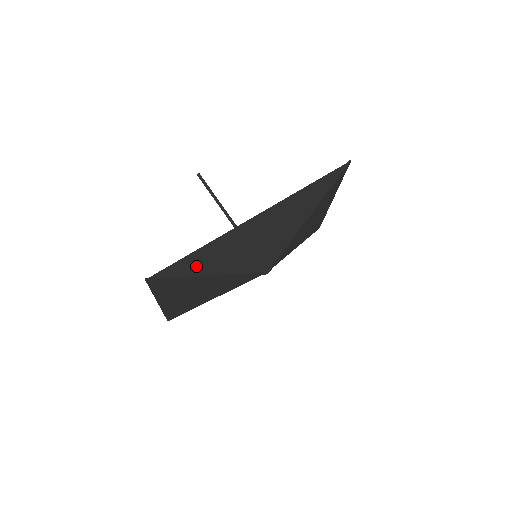
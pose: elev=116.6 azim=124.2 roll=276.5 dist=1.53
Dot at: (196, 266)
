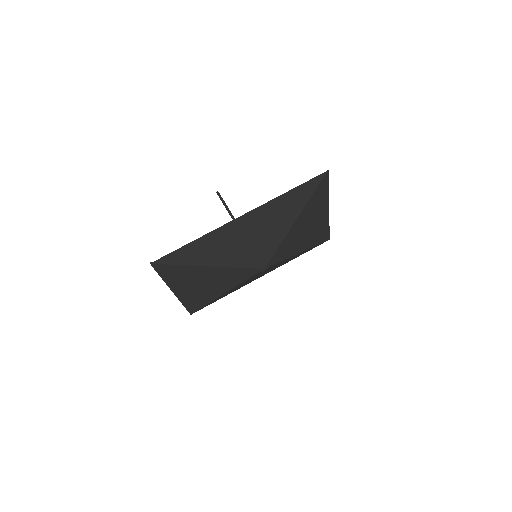
Dot at: (193, 256)
